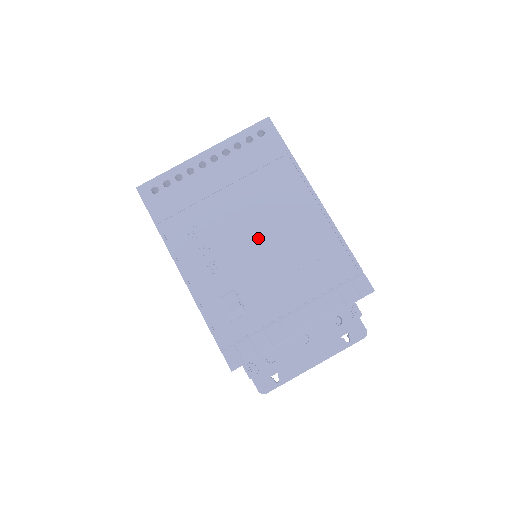
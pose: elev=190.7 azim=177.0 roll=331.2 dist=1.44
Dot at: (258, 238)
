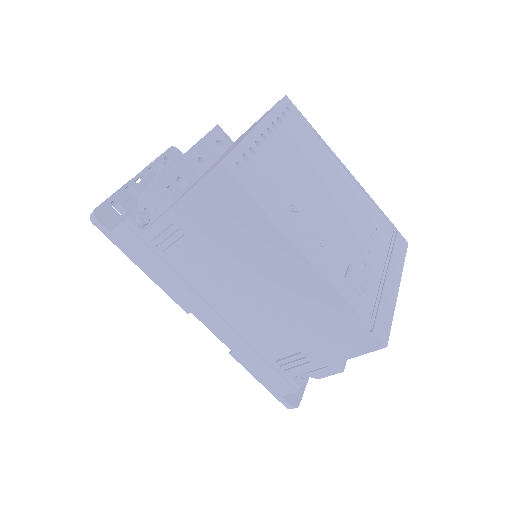
Dot at: (336, 211)
